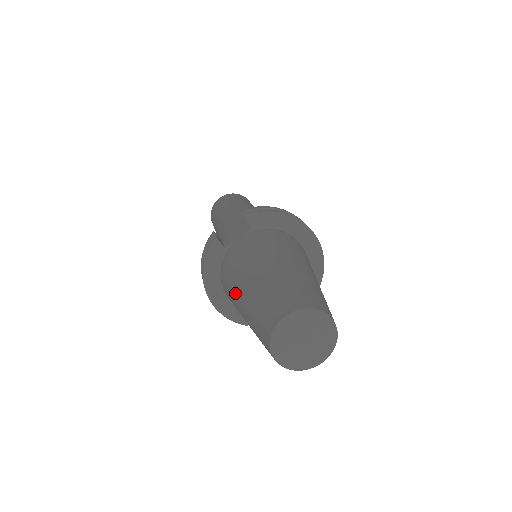
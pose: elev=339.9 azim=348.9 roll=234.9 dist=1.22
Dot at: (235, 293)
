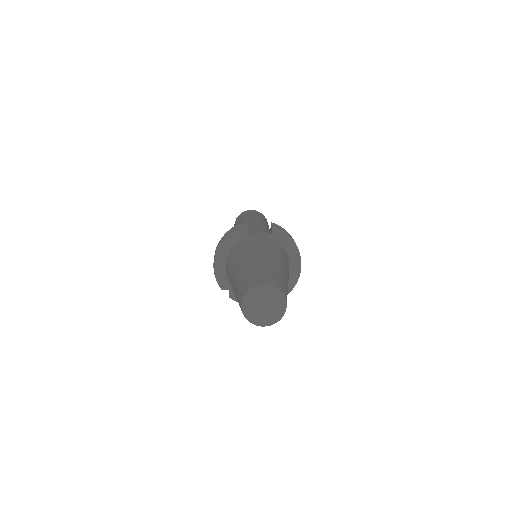
Dot at: (238, 261)
